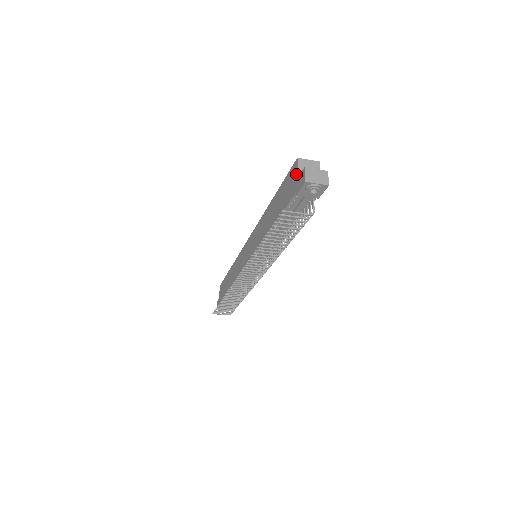
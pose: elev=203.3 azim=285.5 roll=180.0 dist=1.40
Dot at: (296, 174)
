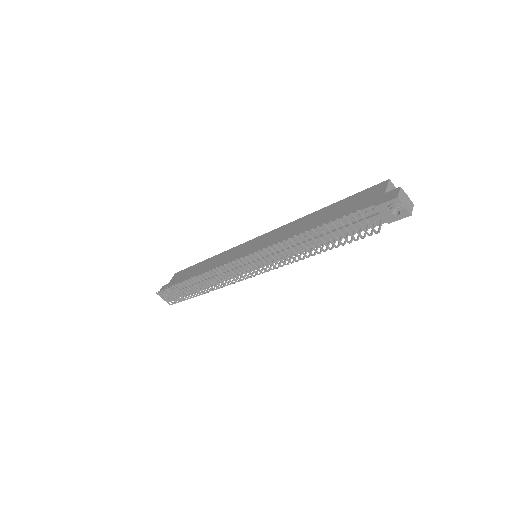
Dot at: (382, 190)
